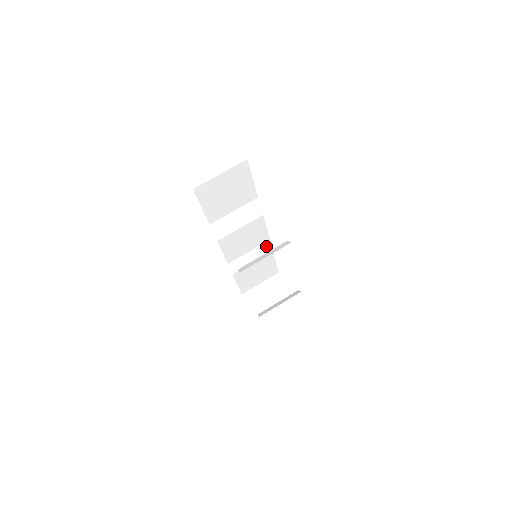
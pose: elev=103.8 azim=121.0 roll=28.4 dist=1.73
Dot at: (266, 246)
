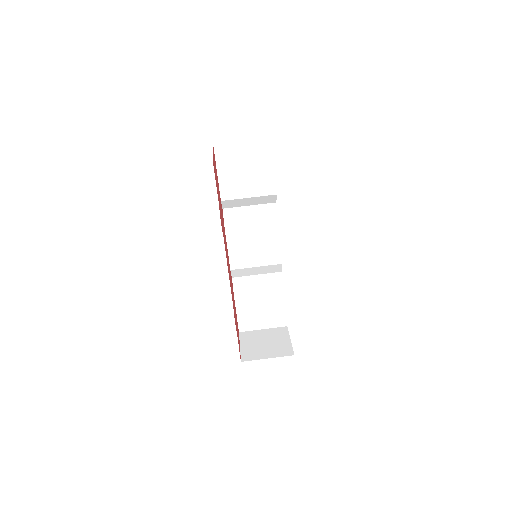
Dot at: (279, 278)
